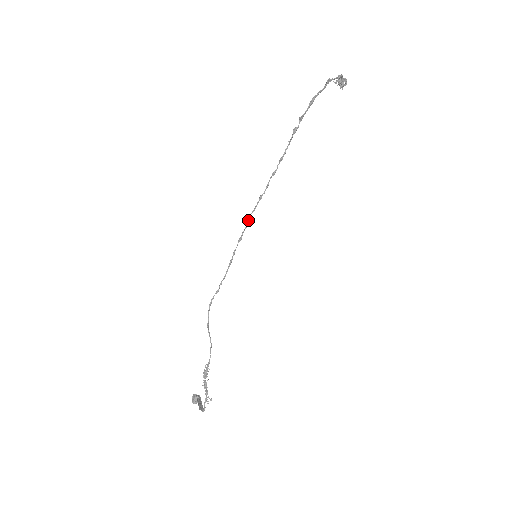
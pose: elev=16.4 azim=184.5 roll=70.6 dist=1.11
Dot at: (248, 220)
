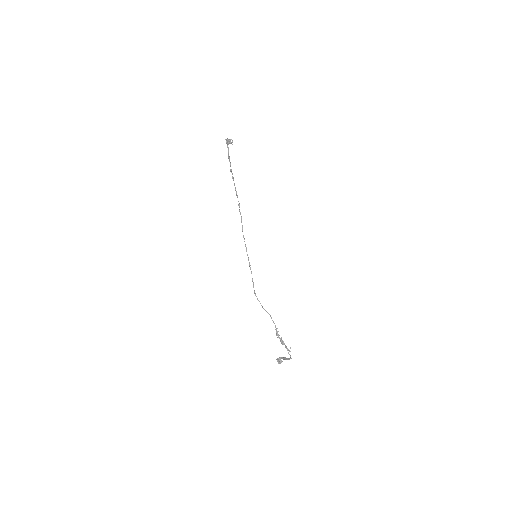
Dot at: occluded
